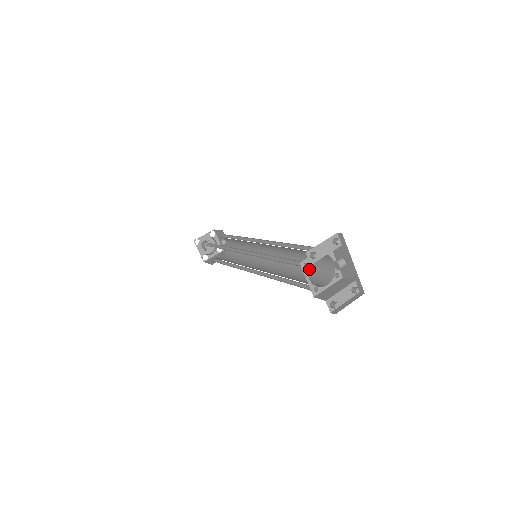
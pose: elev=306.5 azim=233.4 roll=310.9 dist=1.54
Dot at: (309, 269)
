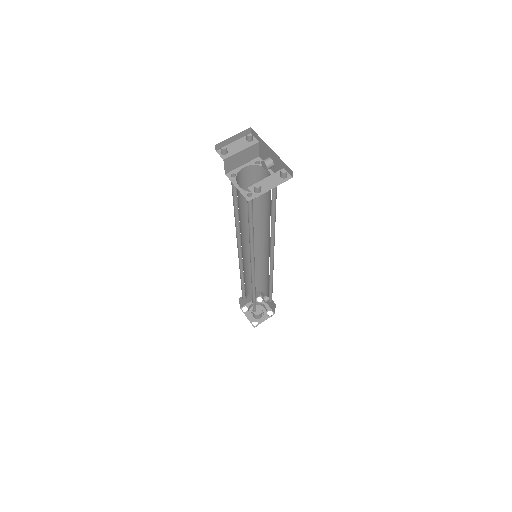
Dot at: occluded
